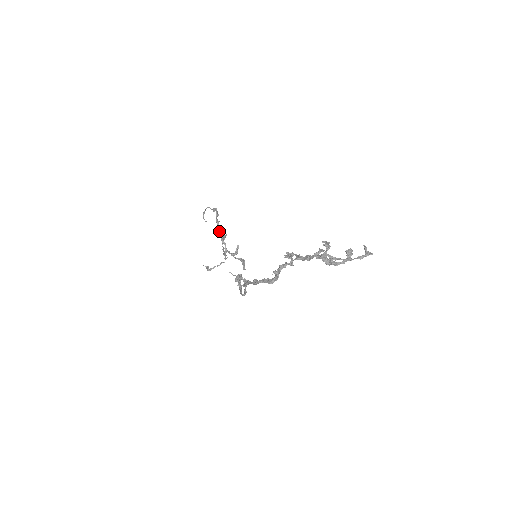
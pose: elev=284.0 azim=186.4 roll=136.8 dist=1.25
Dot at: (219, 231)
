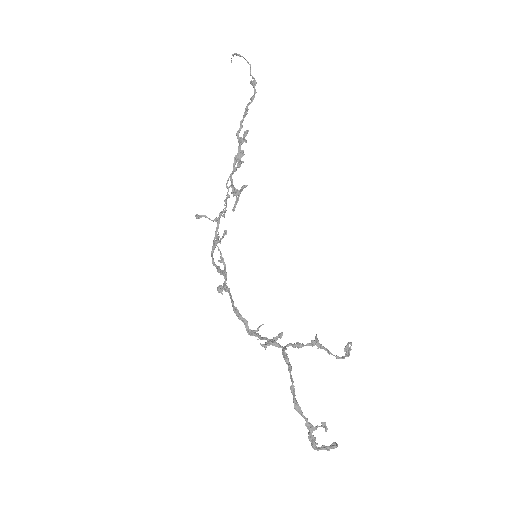
Dot at: (239, 140)
